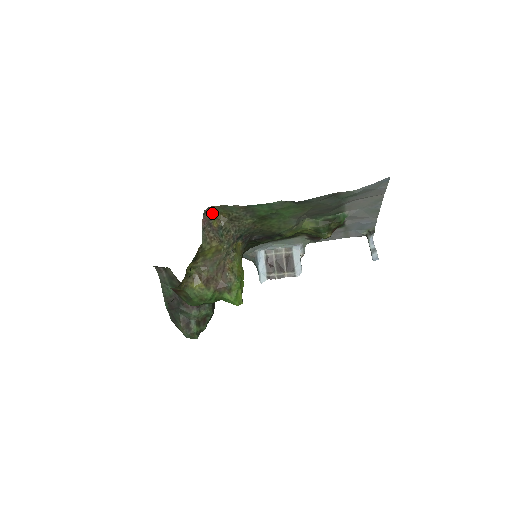
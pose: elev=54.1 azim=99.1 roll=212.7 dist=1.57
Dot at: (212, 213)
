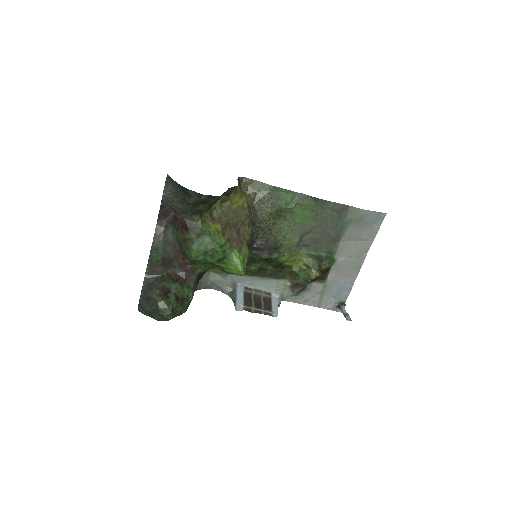
Dot at: (242, 185)
